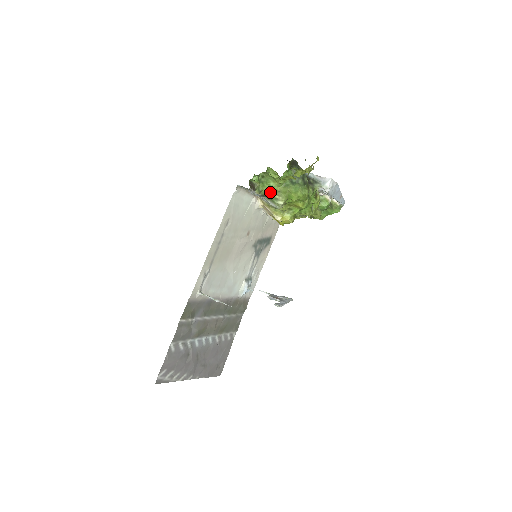
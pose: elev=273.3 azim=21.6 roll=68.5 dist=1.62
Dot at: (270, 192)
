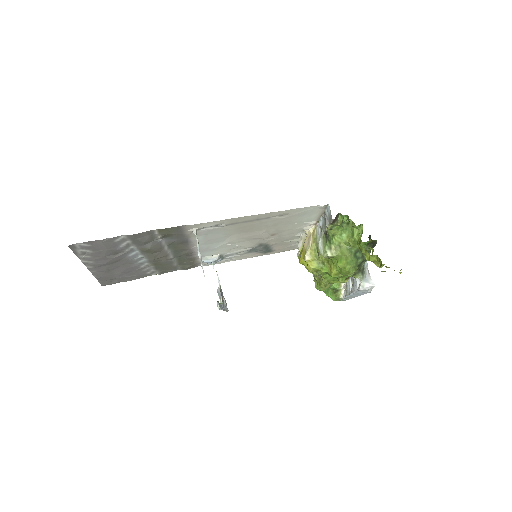
Dot at: (334, 238)
